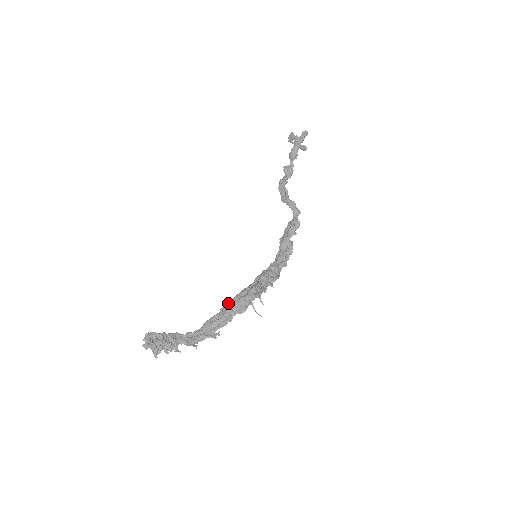
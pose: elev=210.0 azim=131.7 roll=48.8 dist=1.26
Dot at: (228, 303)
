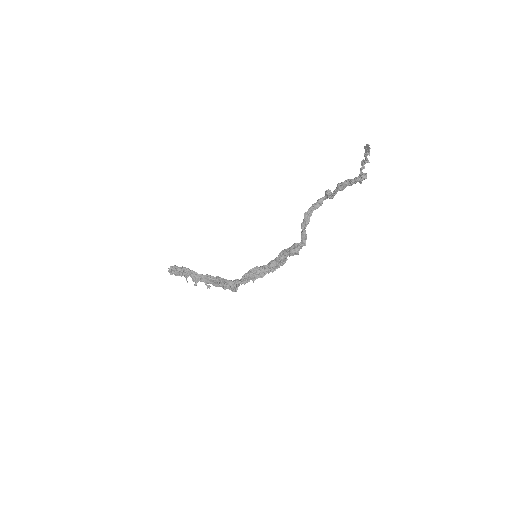
Dot at: (221, 279)
